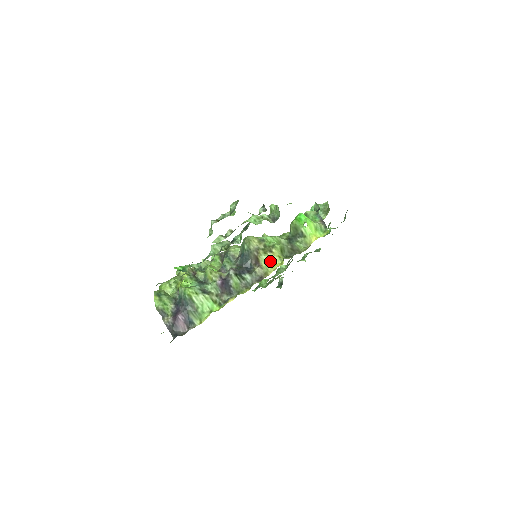
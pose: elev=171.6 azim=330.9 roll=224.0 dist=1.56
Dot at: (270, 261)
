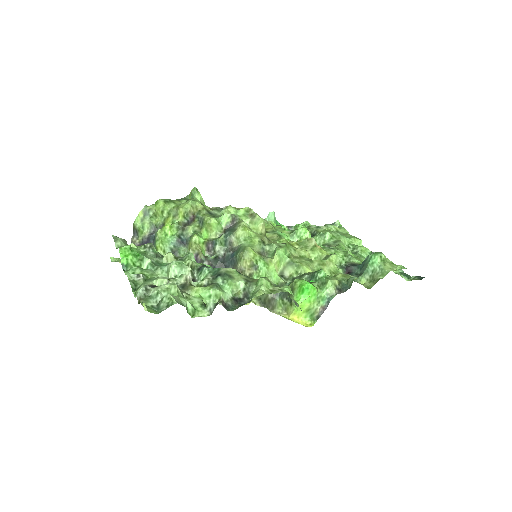
Dot at: occluded
